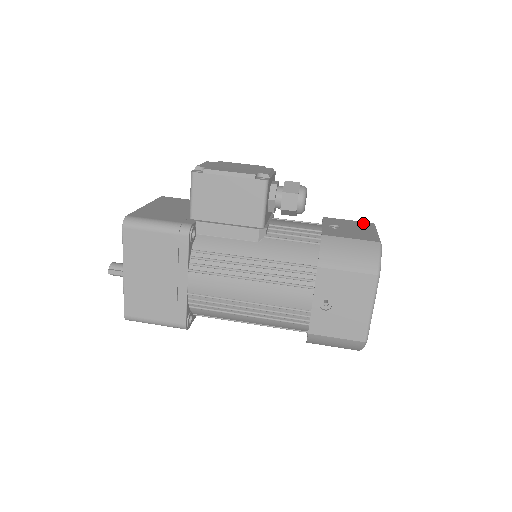
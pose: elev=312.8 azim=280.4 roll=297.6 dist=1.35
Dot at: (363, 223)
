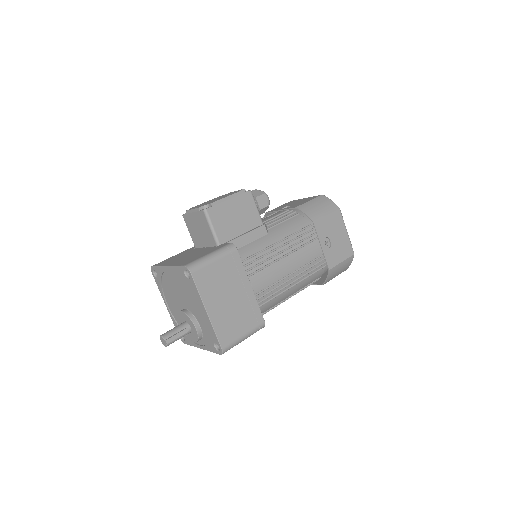
Dot at: (289, 202)
